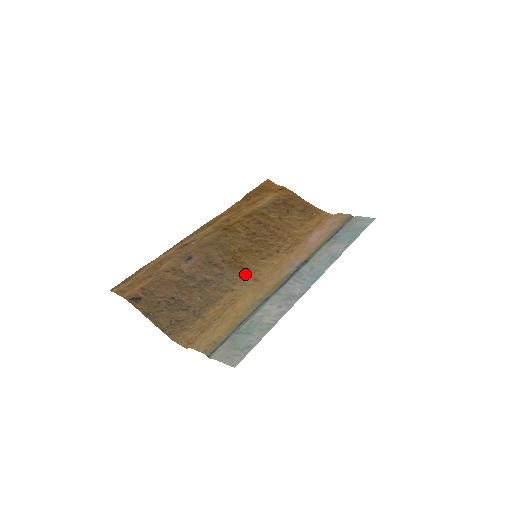
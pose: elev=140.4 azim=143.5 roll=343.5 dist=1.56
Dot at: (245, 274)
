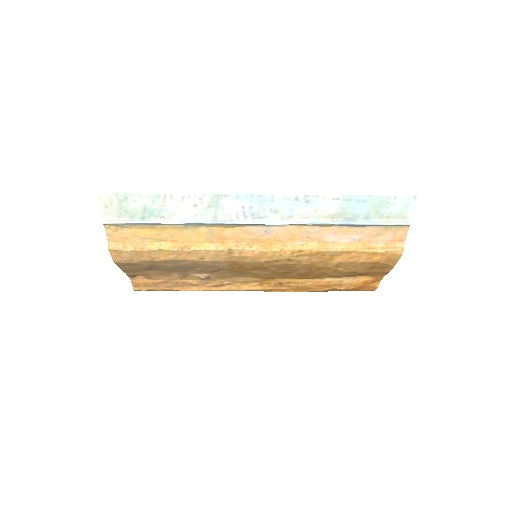
Dot at: (231, 261)
